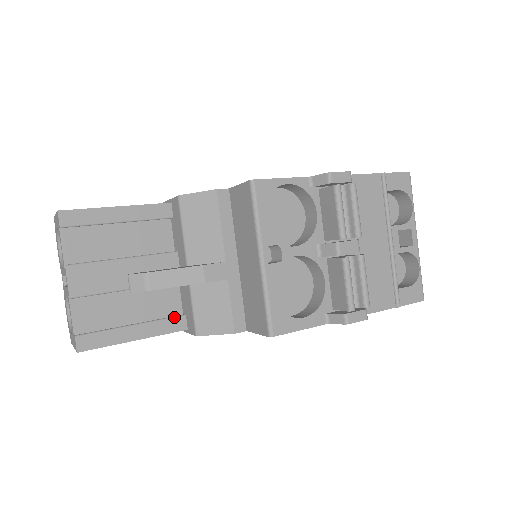
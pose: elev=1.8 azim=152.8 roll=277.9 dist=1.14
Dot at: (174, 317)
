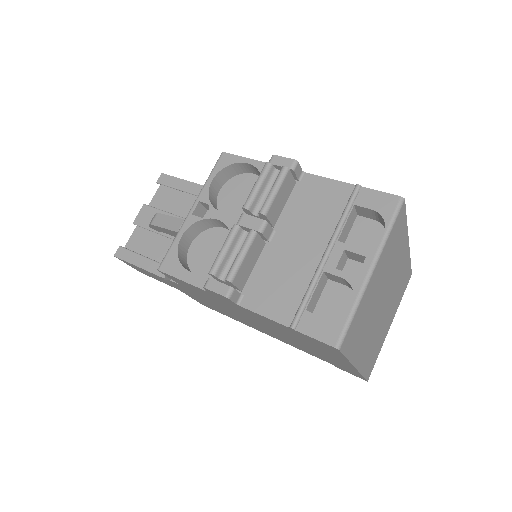
Dot at: occluded
